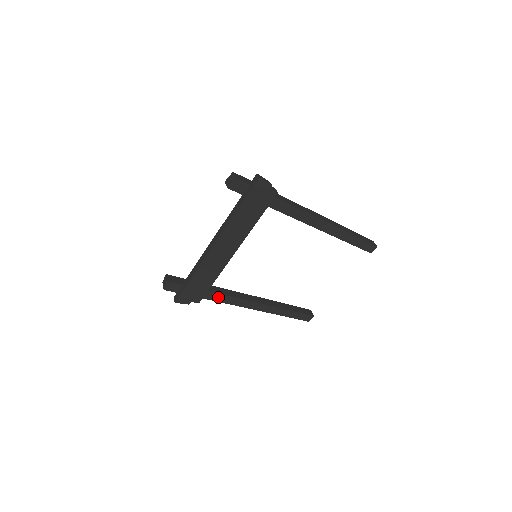
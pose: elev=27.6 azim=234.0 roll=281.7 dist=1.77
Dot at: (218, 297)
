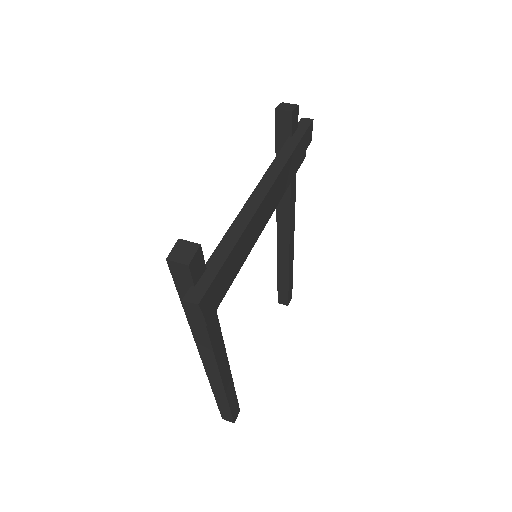
Dot at: (213, 326)
